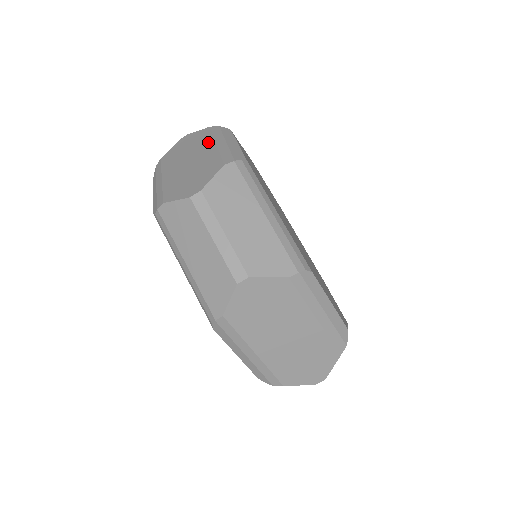
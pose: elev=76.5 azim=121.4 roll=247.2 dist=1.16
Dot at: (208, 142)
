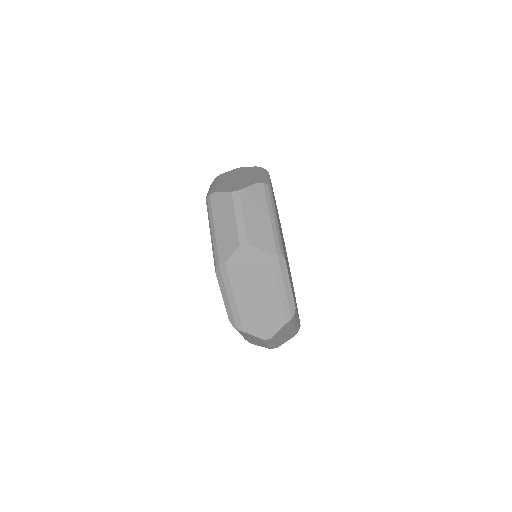
Dot at: (253, 172)
